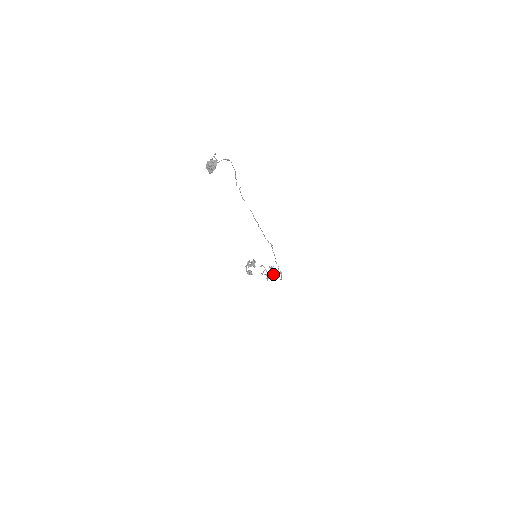
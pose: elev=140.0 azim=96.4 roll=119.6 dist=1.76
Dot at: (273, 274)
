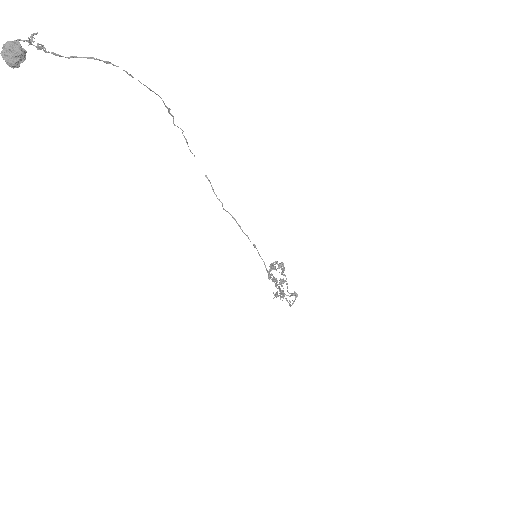
Dot at: (282, 292)
